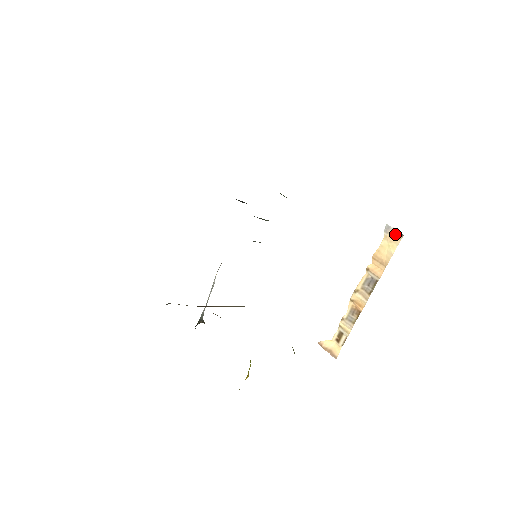
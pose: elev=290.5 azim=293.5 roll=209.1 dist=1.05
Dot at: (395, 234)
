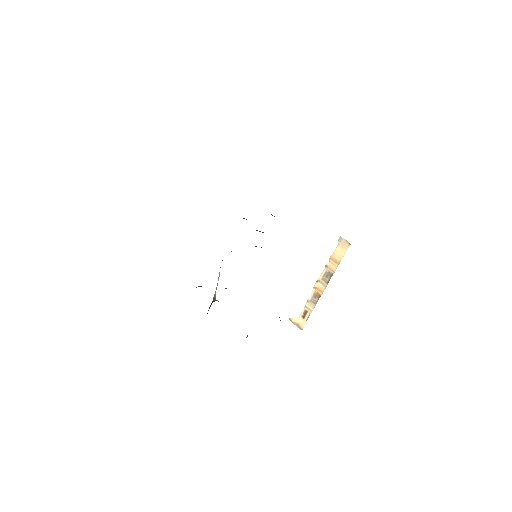
Dot at: (345, 243)
